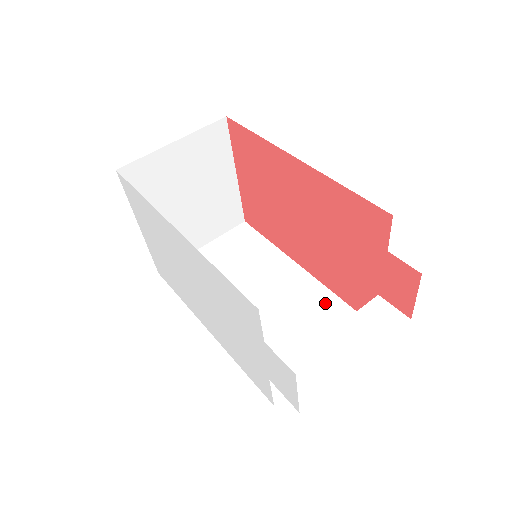
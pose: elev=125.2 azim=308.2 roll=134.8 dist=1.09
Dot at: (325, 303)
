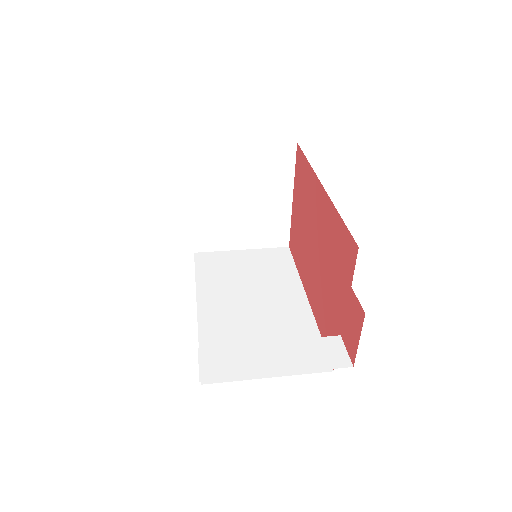
Dot at: (305, 334)
